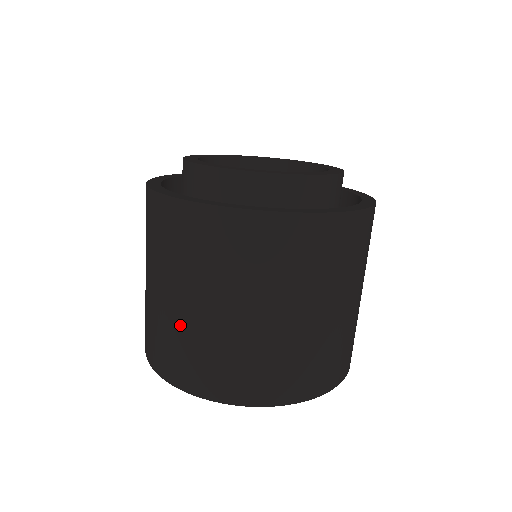
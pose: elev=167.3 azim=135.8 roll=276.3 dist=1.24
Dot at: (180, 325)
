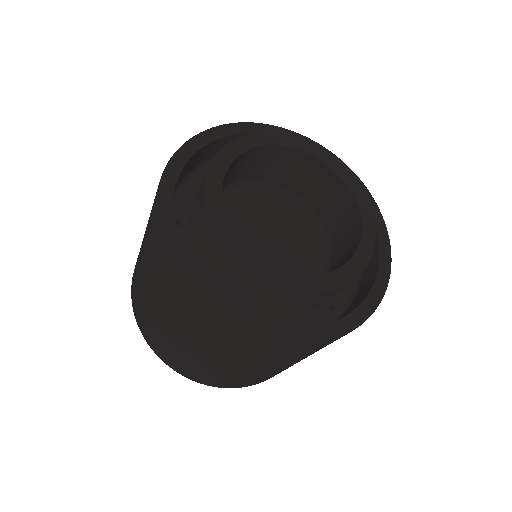
Dot at: (263, 375)
